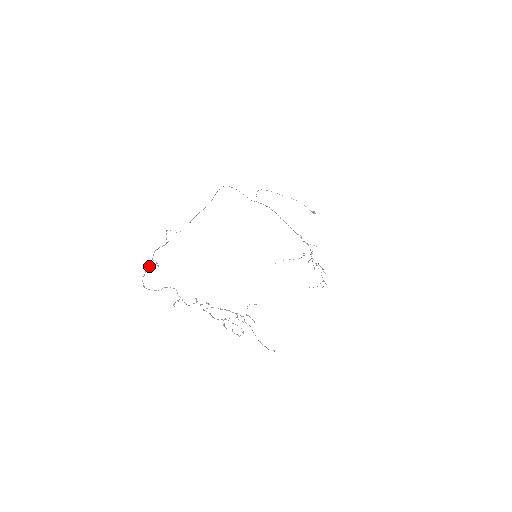
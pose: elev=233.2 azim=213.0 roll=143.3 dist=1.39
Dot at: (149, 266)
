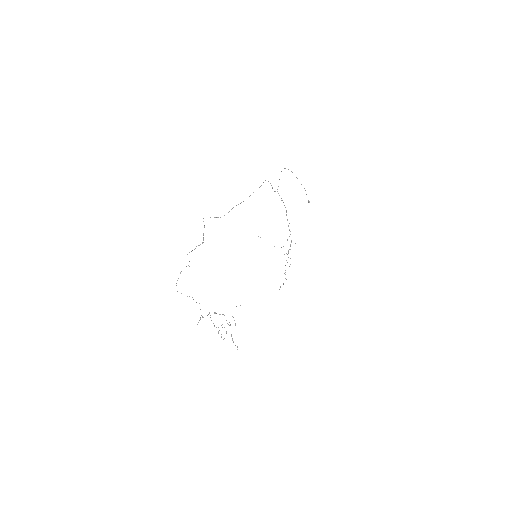
Dot at: occluded
